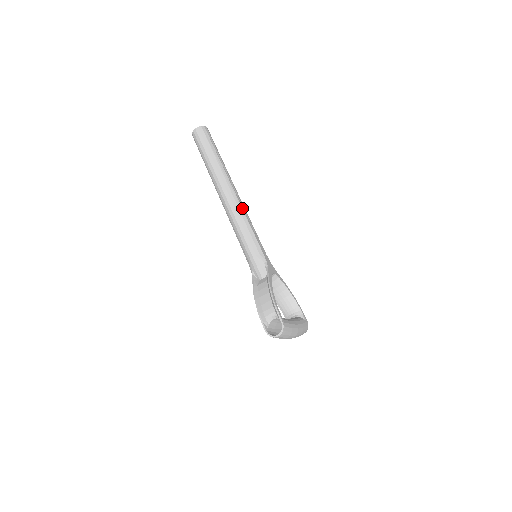
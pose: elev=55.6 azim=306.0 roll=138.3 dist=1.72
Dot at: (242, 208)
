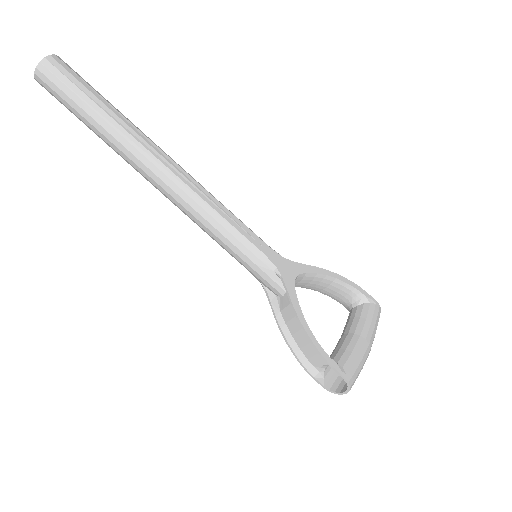
Dot at: (193, 191)
